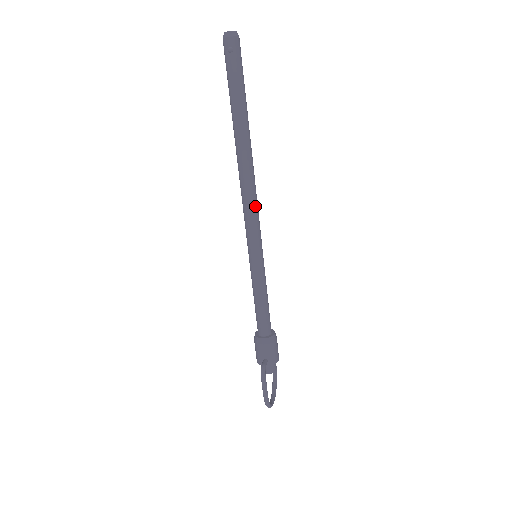
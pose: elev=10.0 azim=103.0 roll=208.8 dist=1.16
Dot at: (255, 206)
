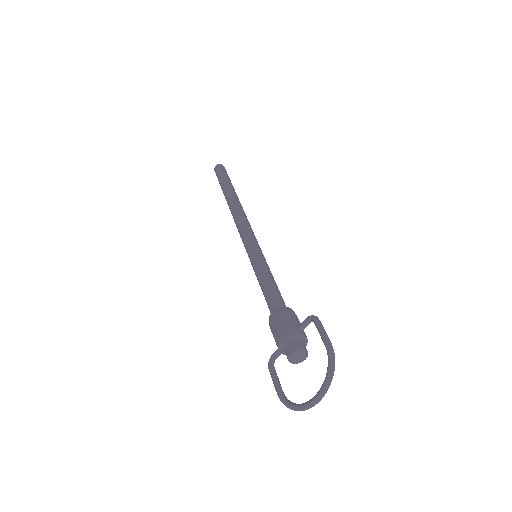
Dot at: occluded
